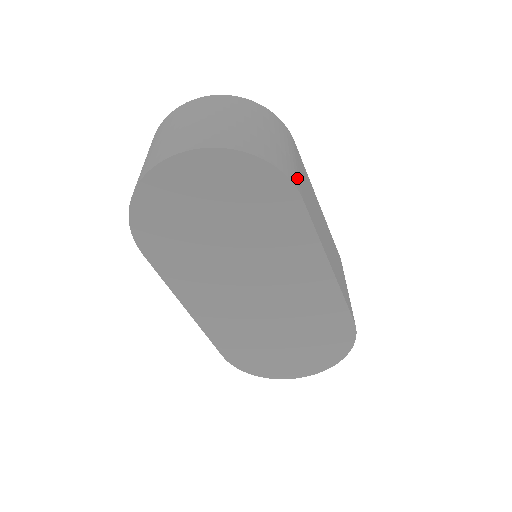
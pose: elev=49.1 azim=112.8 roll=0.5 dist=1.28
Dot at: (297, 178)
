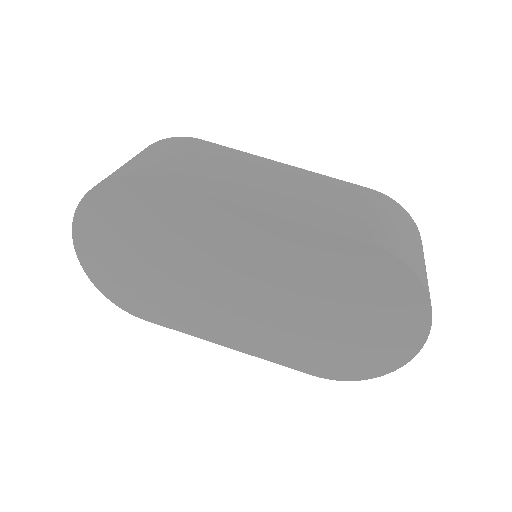
Dot at: (160, 168)
